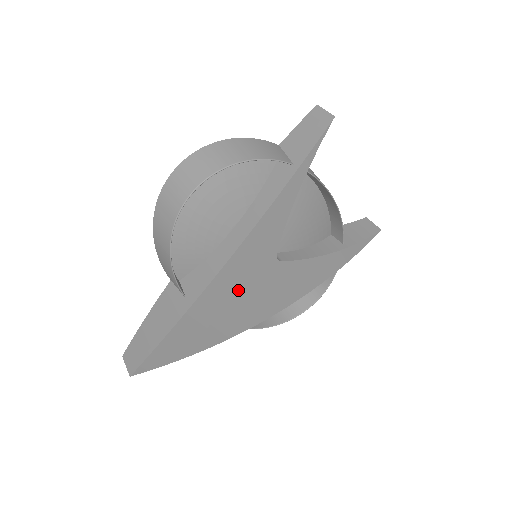
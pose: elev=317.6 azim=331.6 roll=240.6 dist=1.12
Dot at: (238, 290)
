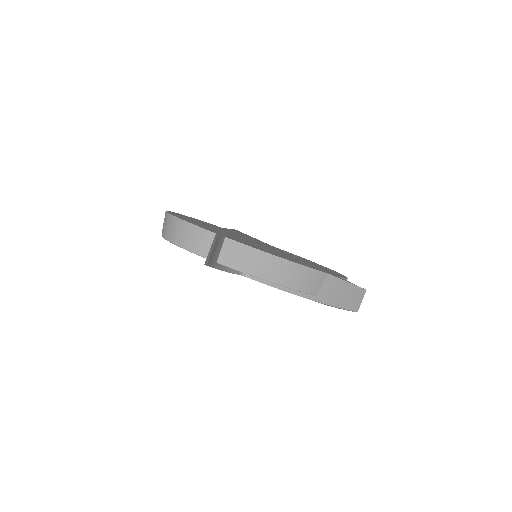
Dot at: occluded
